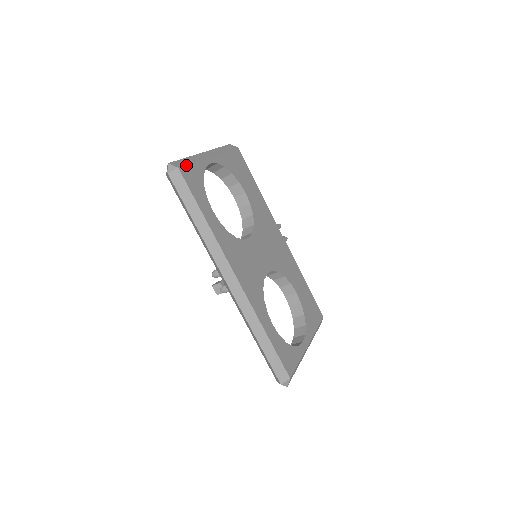
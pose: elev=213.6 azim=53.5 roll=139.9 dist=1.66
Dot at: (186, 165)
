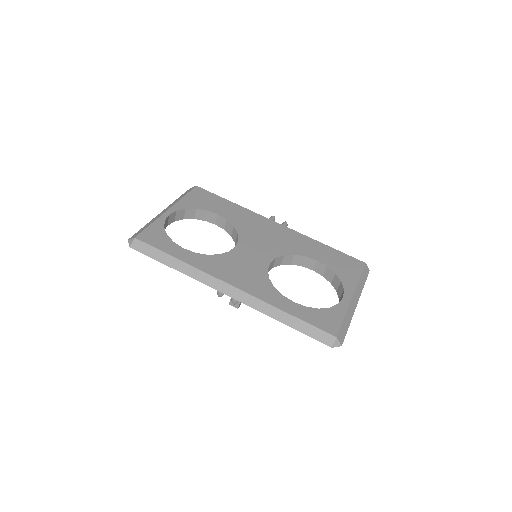
Dot at: (142, 231)
